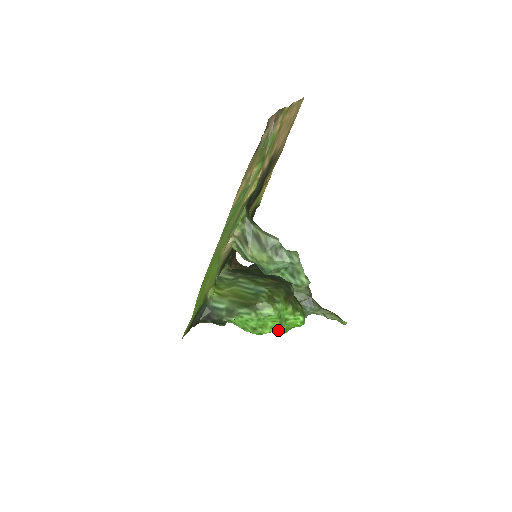
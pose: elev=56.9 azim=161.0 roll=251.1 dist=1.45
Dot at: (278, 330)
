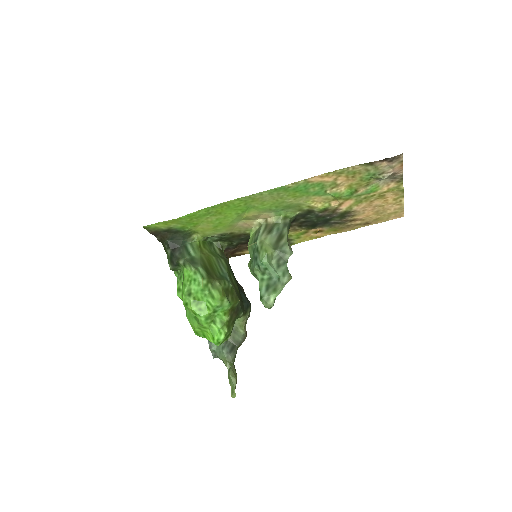
Dot at: (200, 319)
